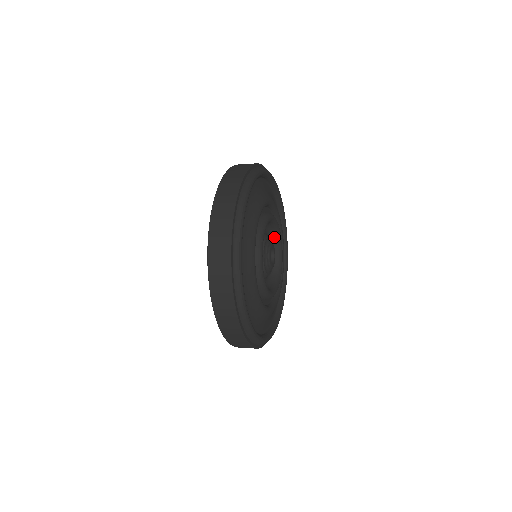
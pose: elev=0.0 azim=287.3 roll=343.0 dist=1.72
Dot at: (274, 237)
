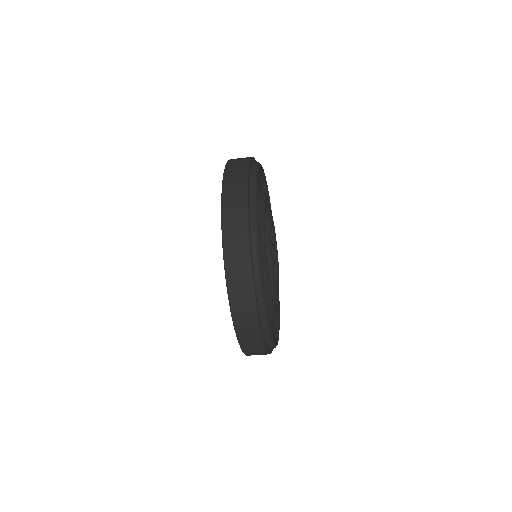
Dot at: occluded
